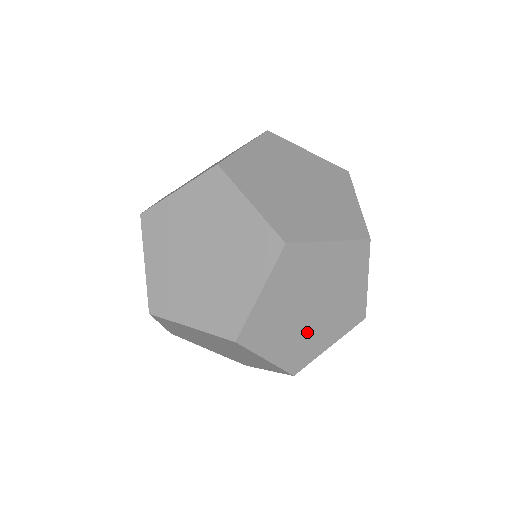
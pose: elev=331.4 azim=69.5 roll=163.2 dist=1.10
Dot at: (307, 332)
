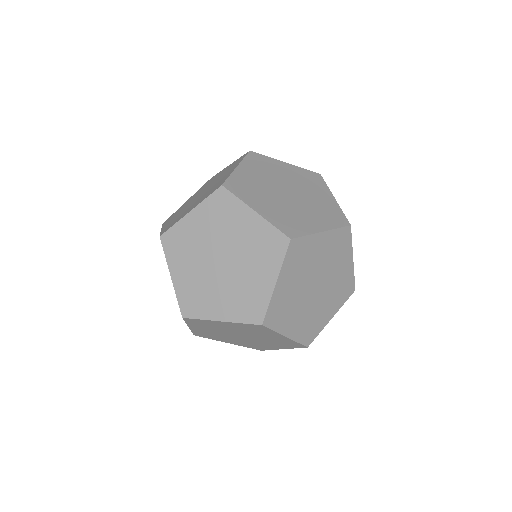
Dot at: occluded
